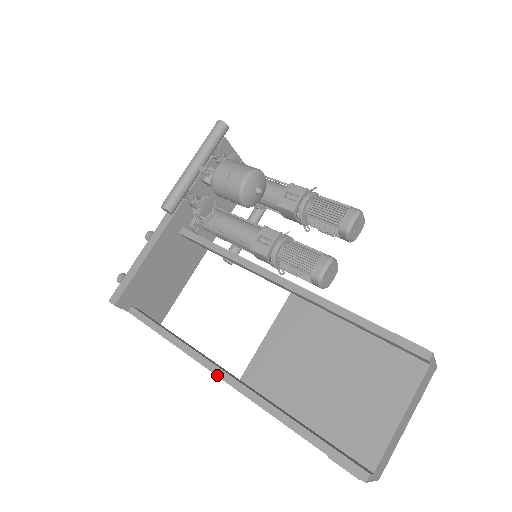
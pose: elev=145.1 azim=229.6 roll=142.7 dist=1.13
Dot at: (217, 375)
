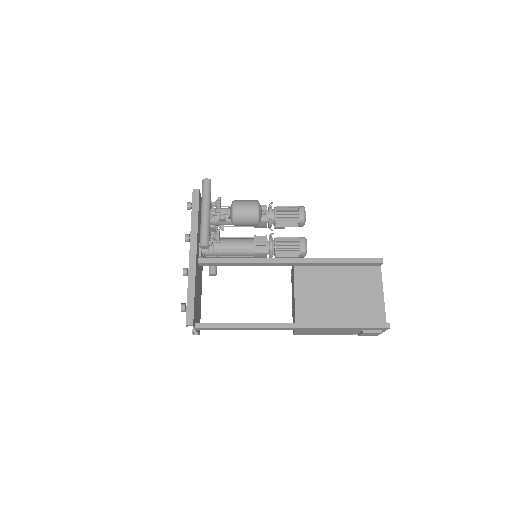
Dot at: (286, 328)
